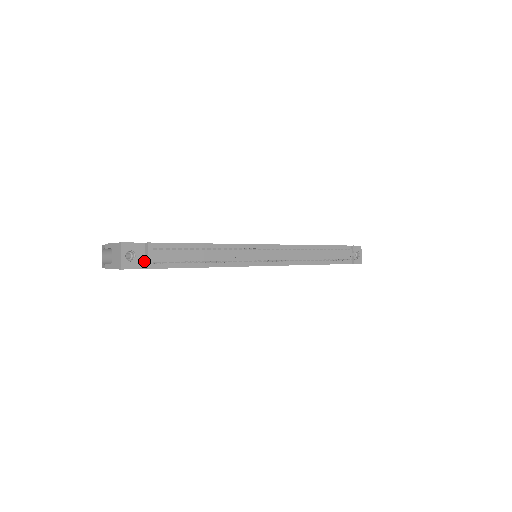
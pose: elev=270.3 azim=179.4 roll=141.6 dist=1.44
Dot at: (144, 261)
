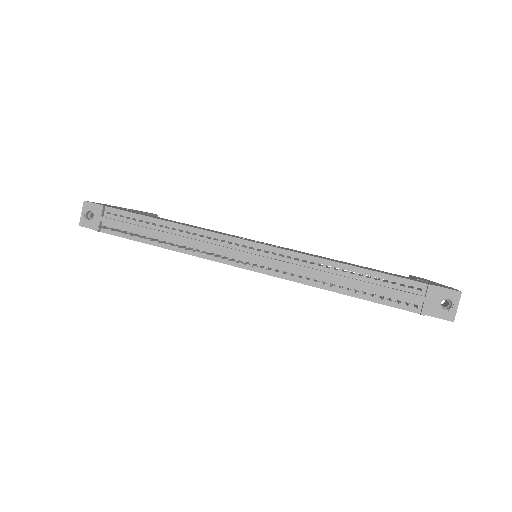
Dot at: (101, 223)
